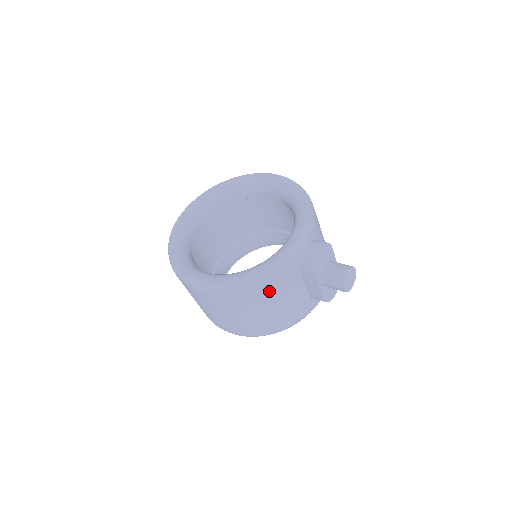
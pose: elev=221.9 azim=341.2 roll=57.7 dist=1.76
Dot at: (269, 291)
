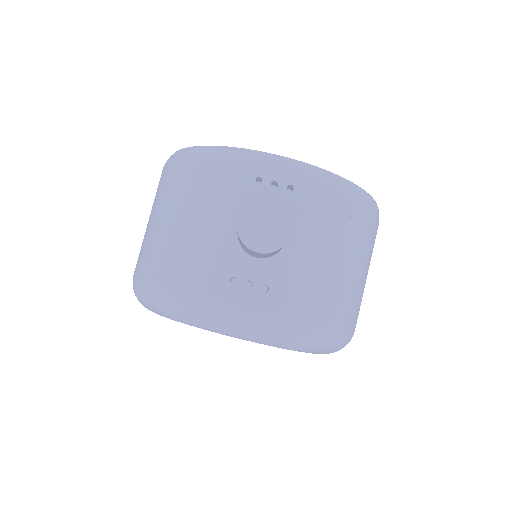
Dot at: (188, 184)
